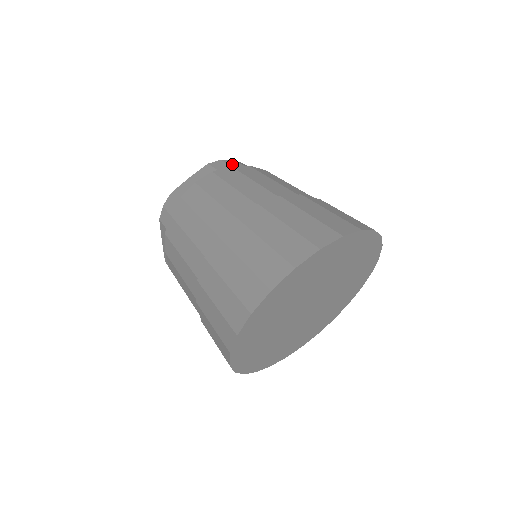
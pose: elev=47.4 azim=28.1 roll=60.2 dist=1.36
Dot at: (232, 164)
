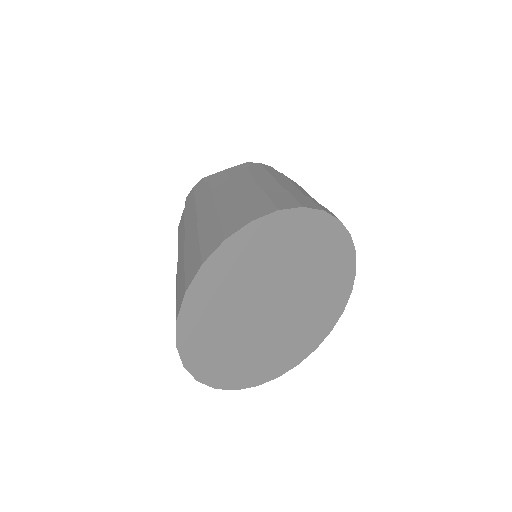
Dot at: (196, 189)
